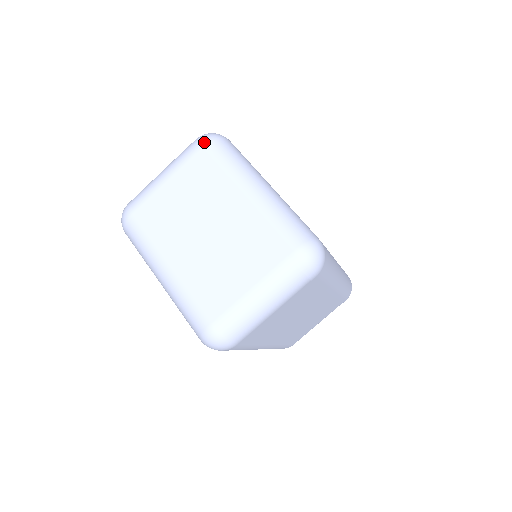
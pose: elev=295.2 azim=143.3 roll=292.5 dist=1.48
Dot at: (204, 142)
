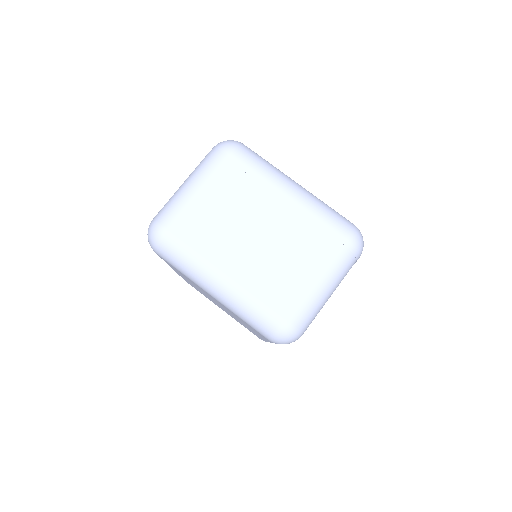
Dot at: (230, 149)
